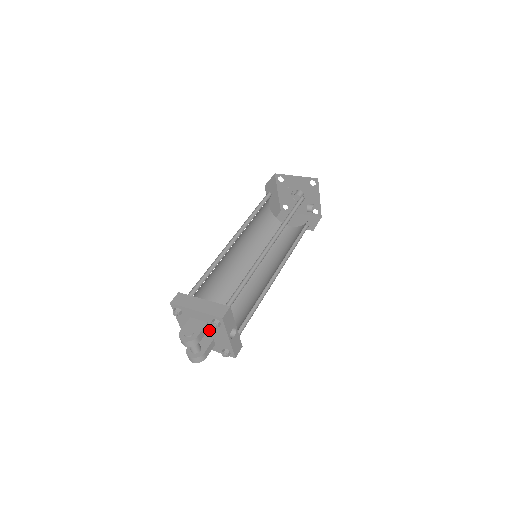
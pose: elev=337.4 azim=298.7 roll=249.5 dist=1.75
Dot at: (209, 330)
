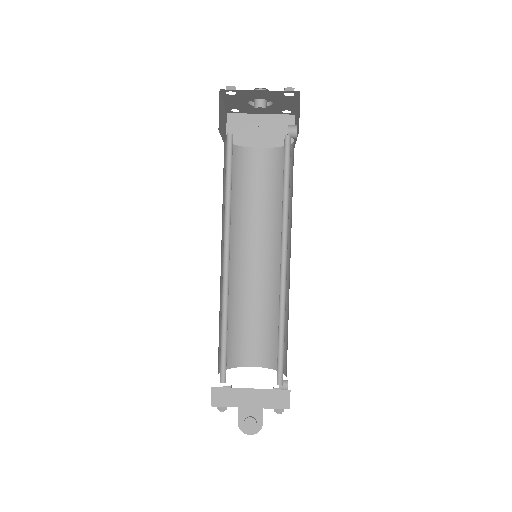
Dot at: occluded
